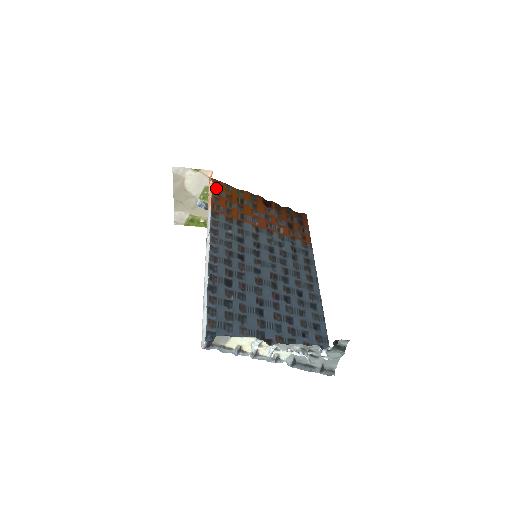
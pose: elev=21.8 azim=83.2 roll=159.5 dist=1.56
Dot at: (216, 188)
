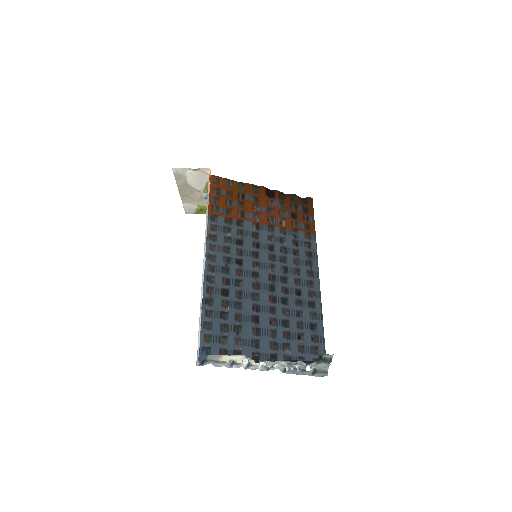
Dot at: (216, 186)
